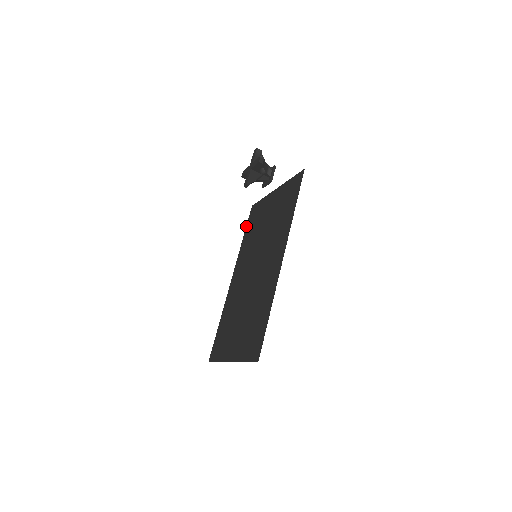
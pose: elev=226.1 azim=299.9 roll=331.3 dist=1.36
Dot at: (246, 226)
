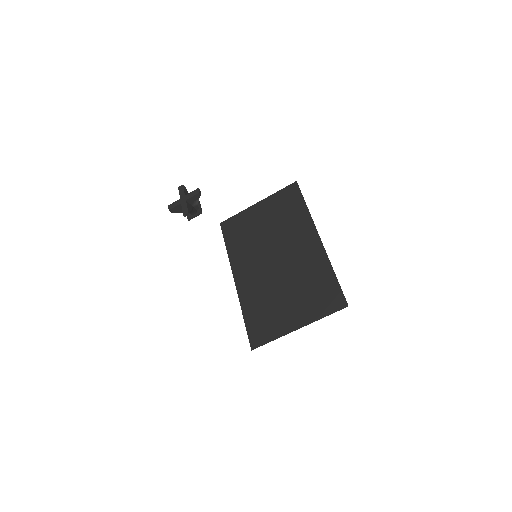
Dot at: (224, 238)
